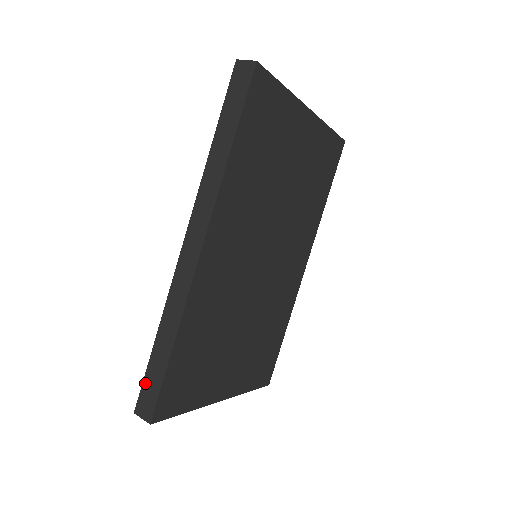
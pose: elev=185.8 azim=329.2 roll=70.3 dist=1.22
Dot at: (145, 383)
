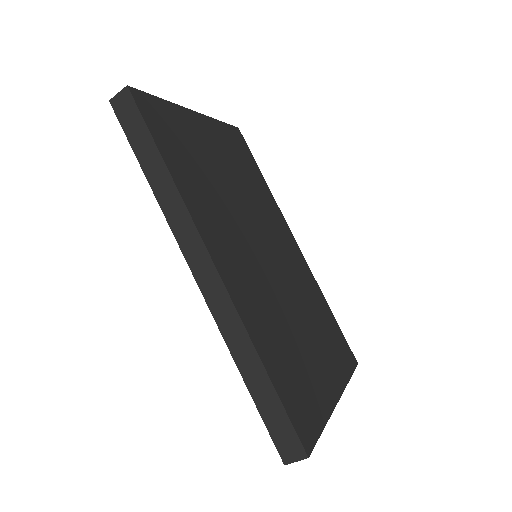
Dot at: (270, 427)
